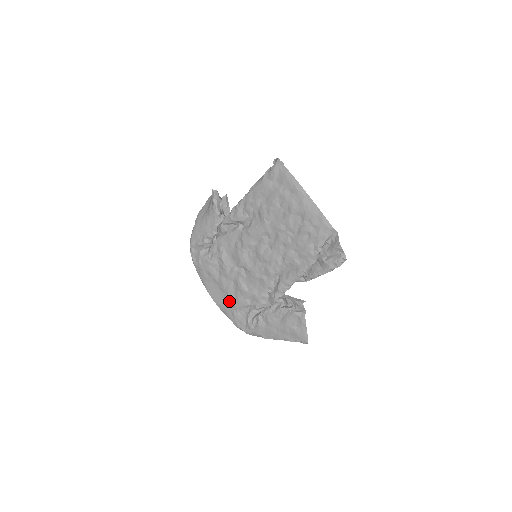
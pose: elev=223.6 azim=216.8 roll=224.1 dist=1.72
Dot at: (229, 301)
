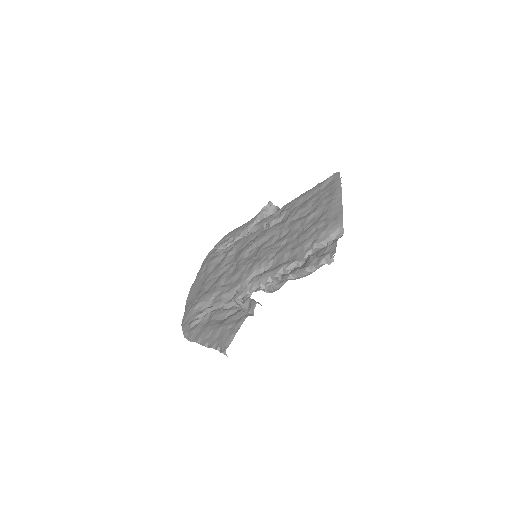
Dot at: (198, 296)
